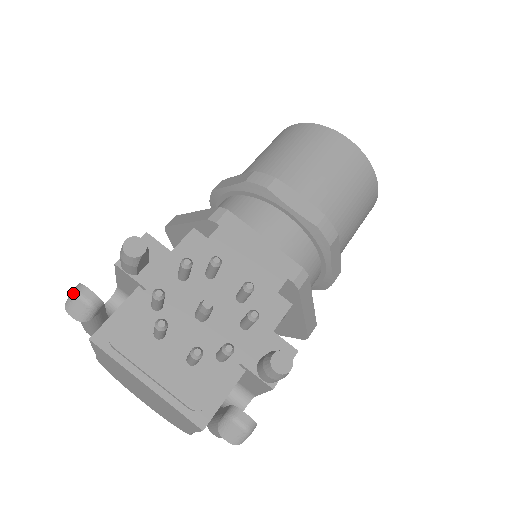
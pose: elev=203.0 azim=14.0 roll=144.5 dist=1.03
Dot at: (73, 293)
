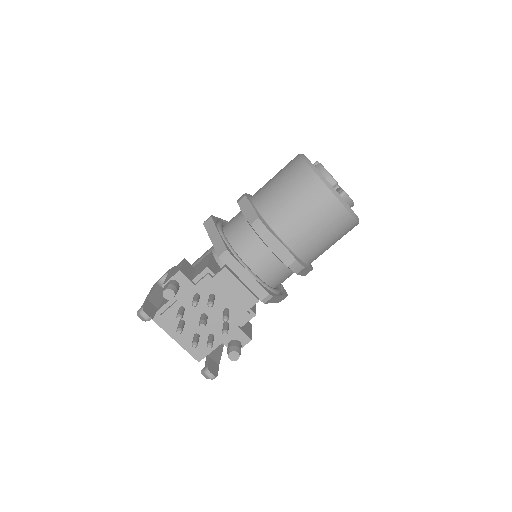
Dot at: (139, 314)
